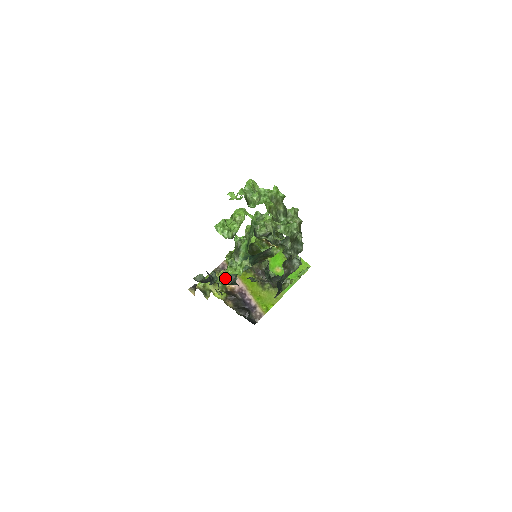
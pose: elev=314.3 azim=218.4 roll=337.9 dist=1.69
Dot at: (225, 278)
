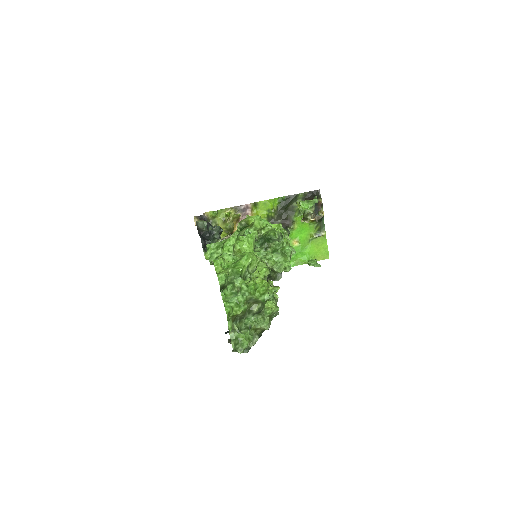
Dot at: occluded
